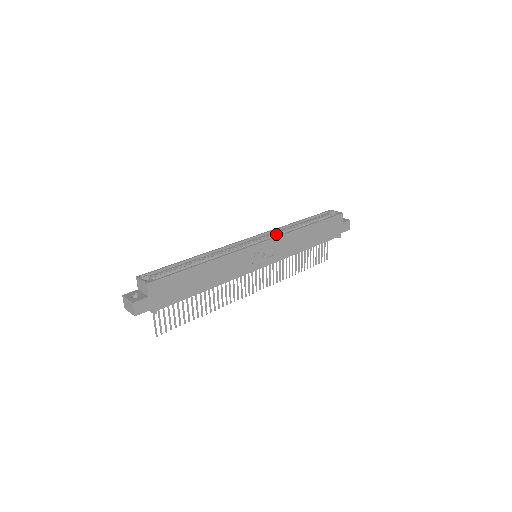
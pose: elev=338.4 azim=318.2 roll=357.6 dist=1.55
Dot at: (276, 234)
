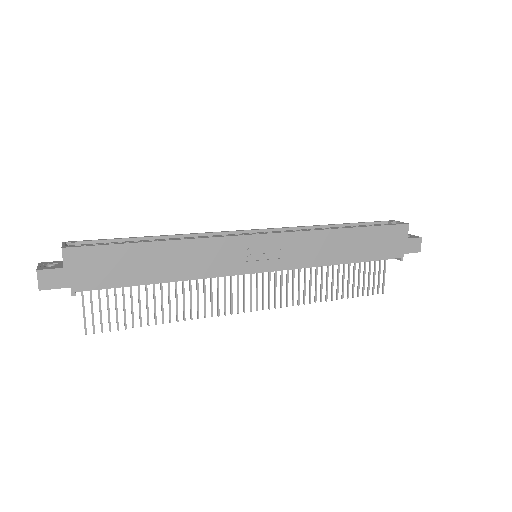
Dot at: occluded
